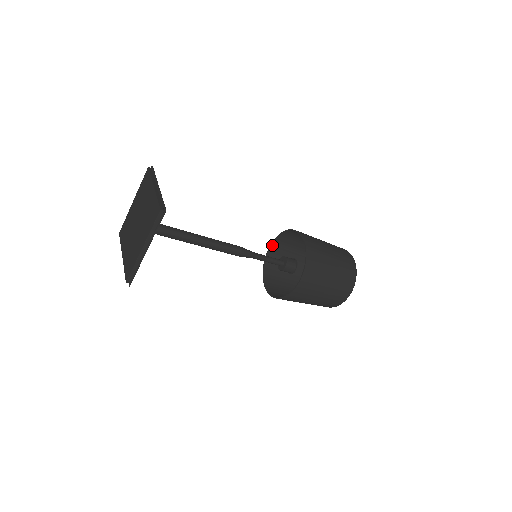
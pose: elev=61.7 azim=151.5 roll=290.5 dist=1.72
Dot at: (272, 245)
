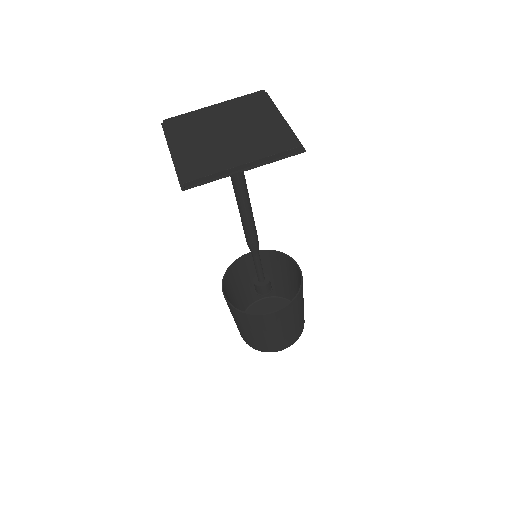
Dot at: (249, 254)
